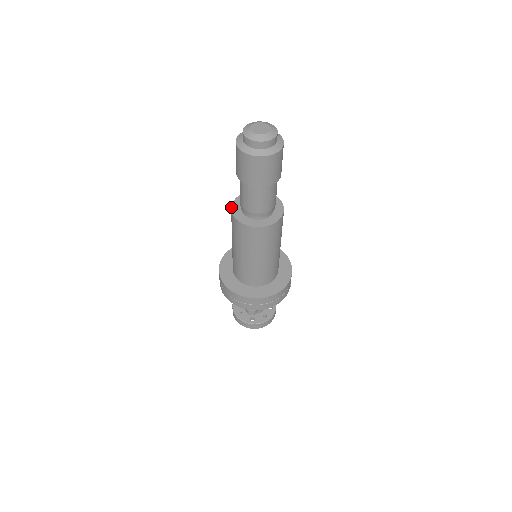
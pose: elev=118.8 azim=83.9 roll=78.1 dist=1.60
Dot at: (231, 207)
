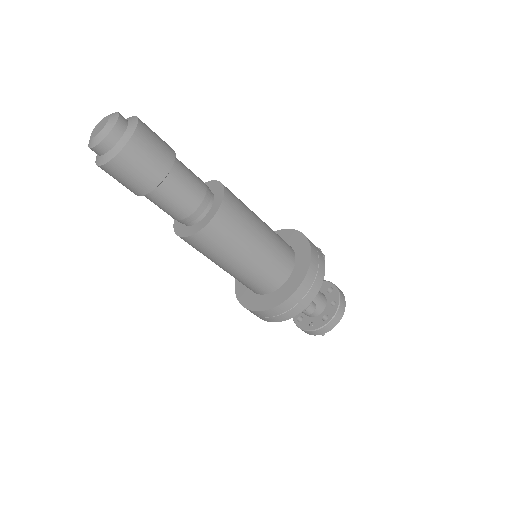
Dot at: (175, 233)
